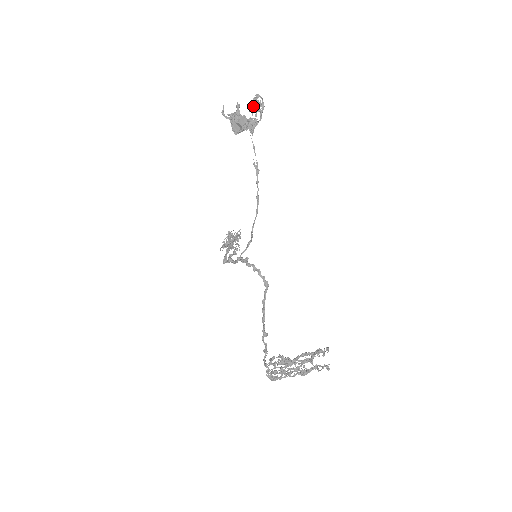
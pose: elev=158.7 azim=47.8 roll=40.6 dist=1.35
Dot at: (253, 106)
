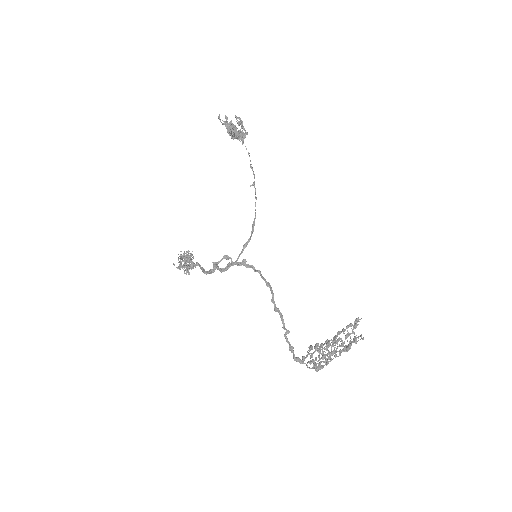
Dot at: (240, 122)
